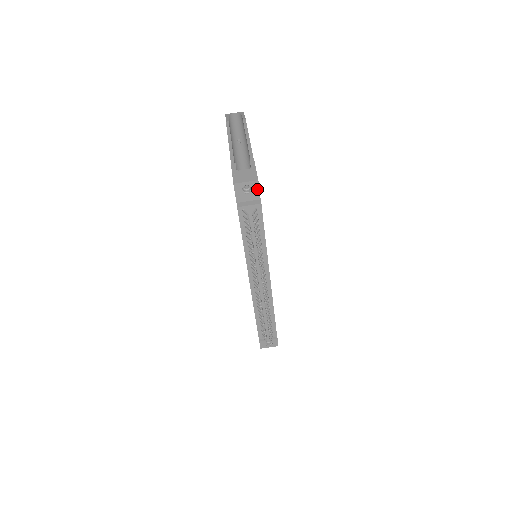
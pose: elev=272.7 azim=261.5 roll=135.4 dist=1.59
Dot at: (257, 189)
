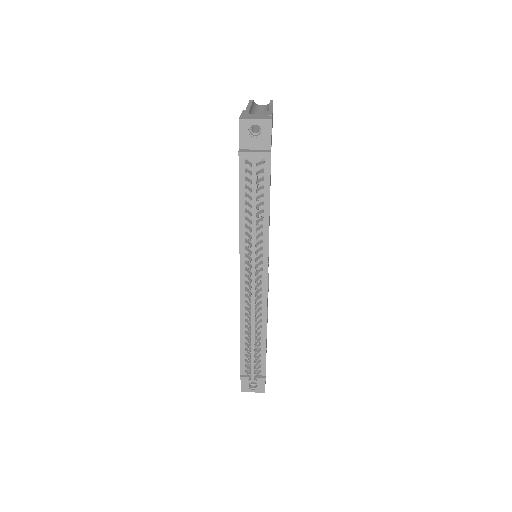
Dot at: (268, 133)
